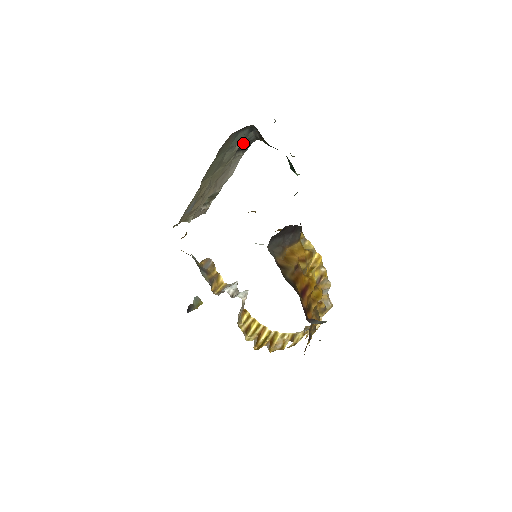
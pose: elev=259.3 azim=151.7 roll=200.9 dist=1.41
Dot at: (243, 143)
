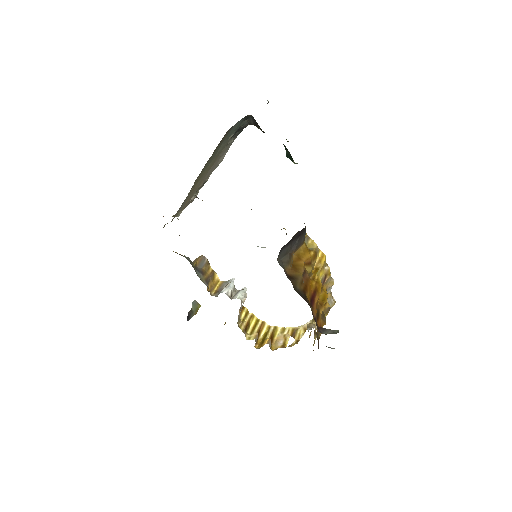
Dot at: occluded
